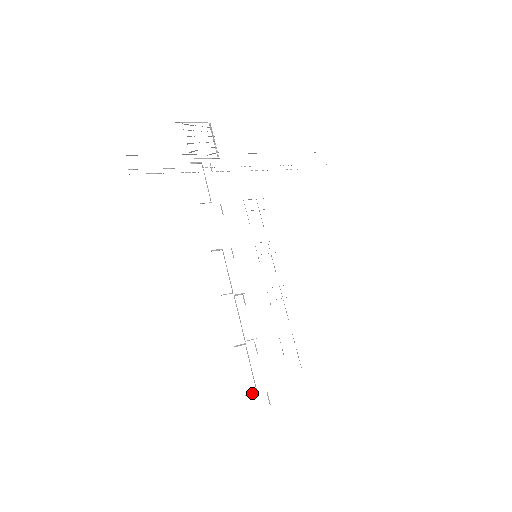
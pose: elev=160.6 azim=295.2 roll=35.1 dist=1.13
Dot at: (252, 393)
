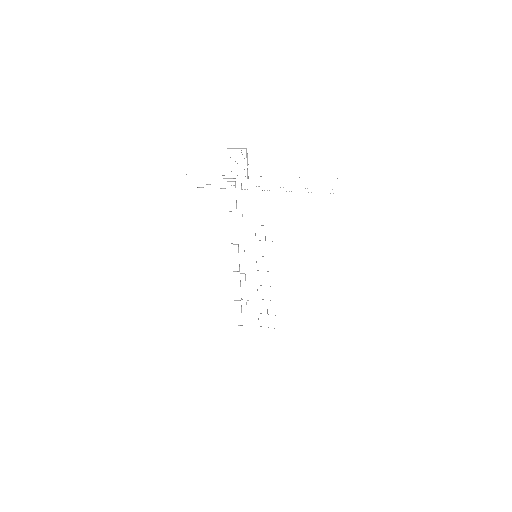
Dot at: (239, 325)
